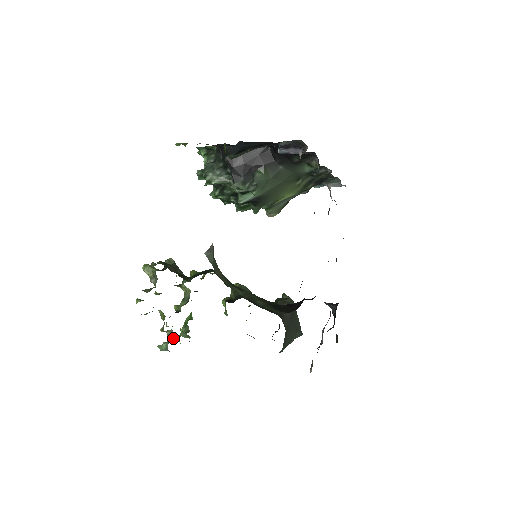
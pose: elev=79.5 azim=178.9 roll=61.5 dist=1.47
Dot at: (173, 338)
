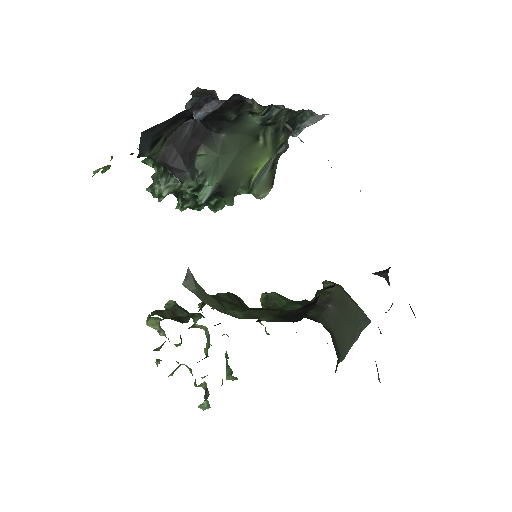
Dot at: (207, 392)
